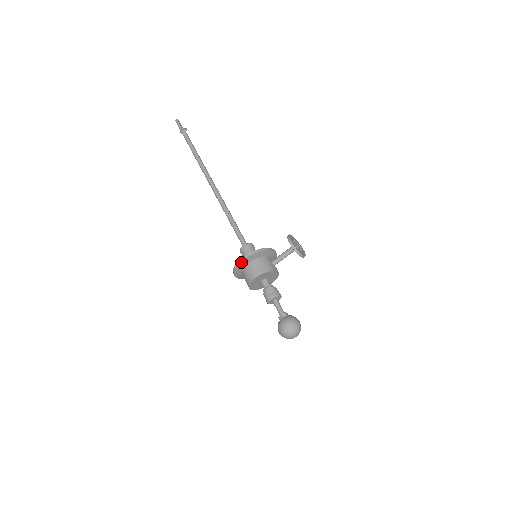
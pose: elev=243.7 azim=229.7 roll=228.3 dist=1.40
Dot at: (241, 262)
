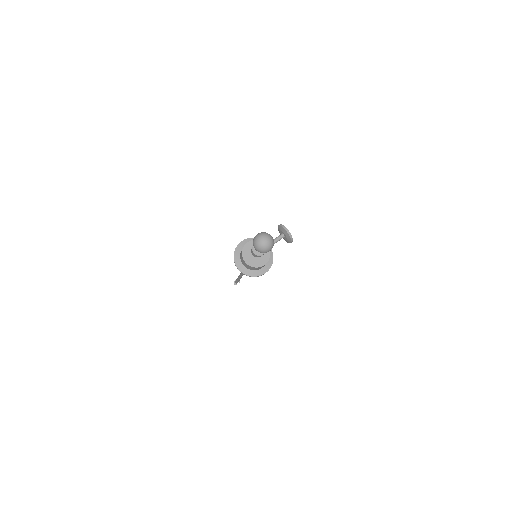
Dot at: (240, 243)
